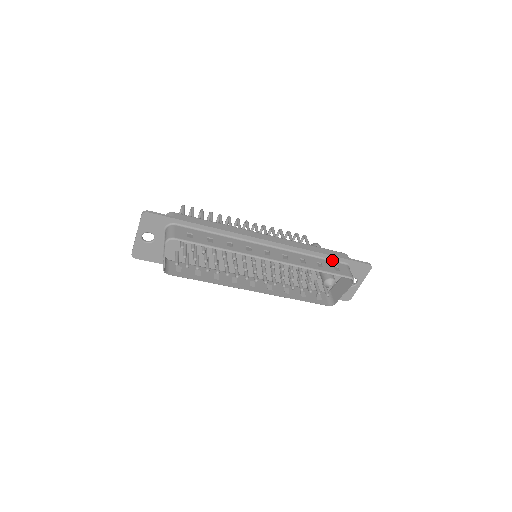
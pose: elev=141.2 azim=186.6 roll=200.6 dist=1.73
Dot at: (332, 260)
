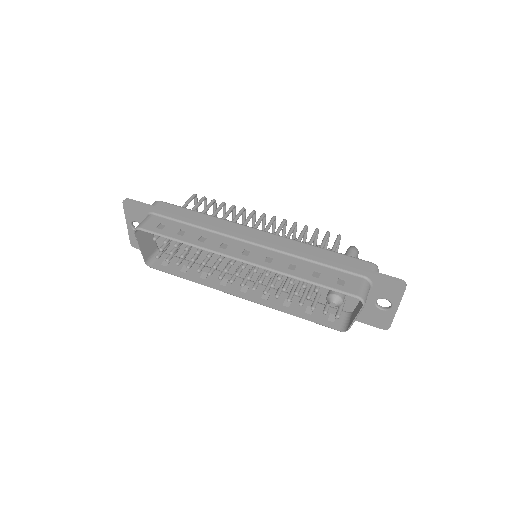
Dot at: (342, 270)
